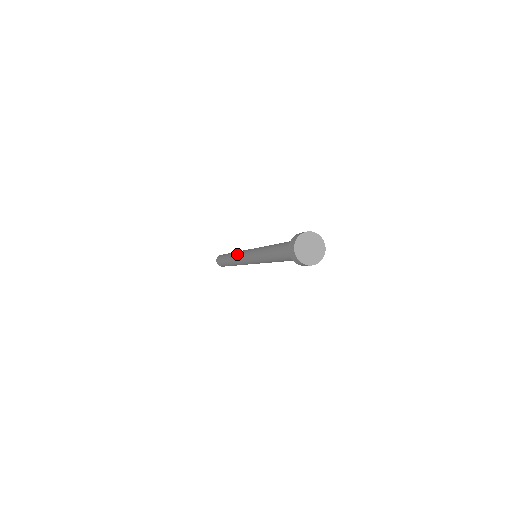
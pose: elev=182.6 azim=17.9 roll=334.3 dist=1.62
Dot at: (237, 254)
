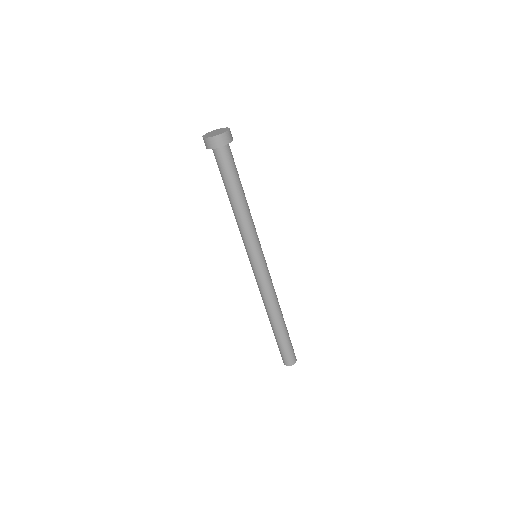
Dot at: occluded
